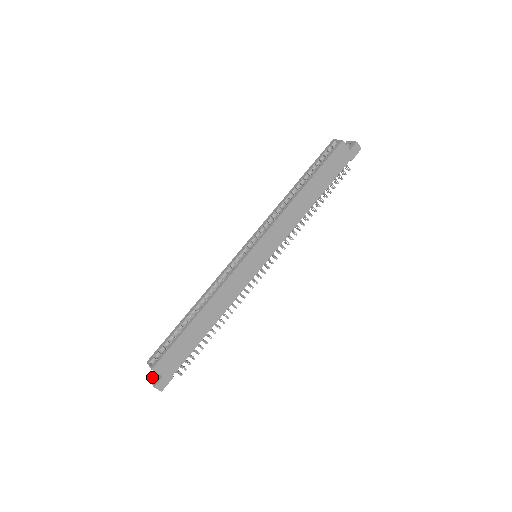
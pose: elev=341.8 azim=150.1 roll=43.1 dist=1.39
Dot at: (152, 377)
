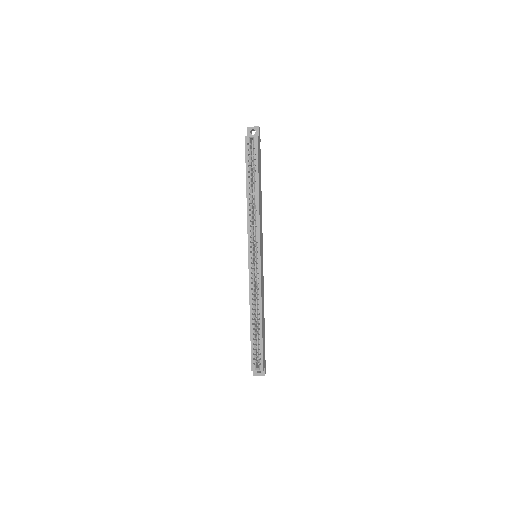
Dot at: (255, 373)
